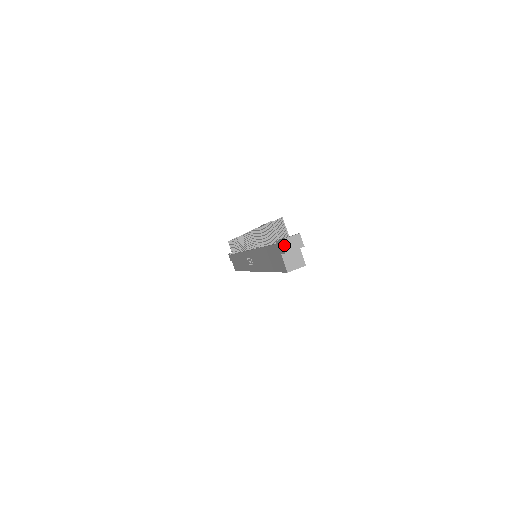
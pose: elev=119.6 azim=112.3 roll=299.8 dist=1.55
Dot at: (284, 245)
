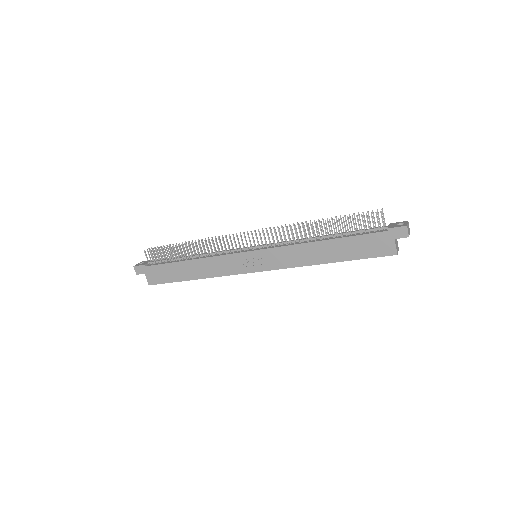
Dot at: (408, 230)
